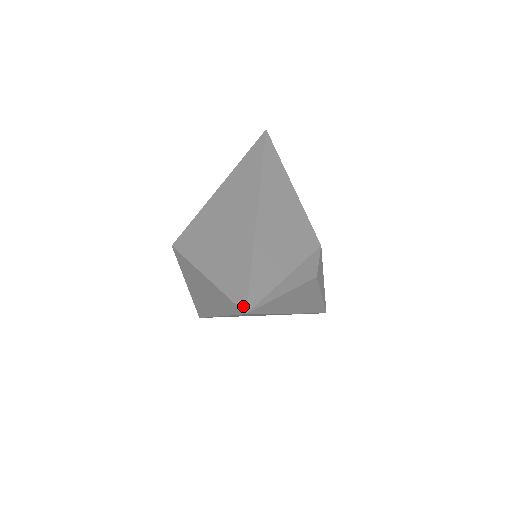
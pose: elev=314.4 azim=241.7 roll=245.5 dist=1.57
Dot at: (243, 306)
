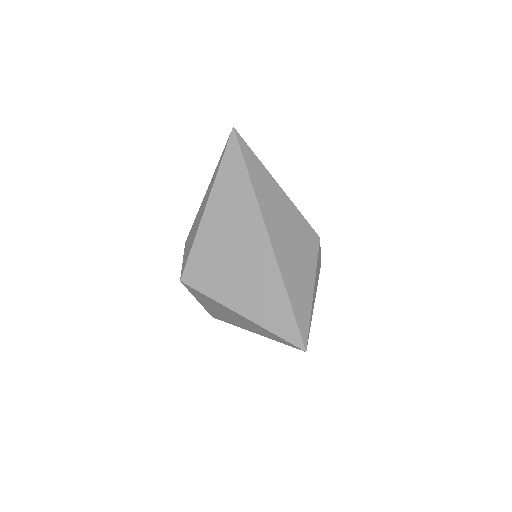
Dot at: (300, 345)
